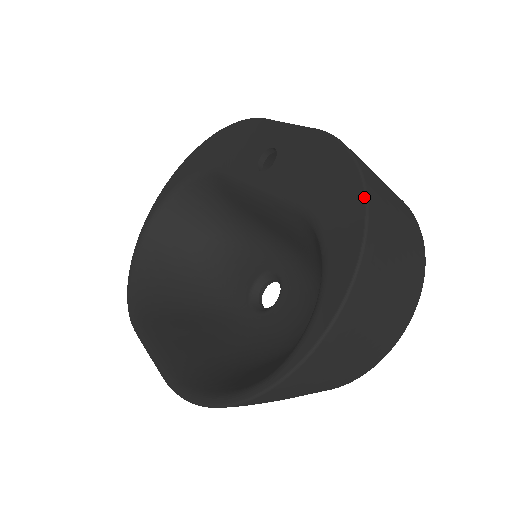
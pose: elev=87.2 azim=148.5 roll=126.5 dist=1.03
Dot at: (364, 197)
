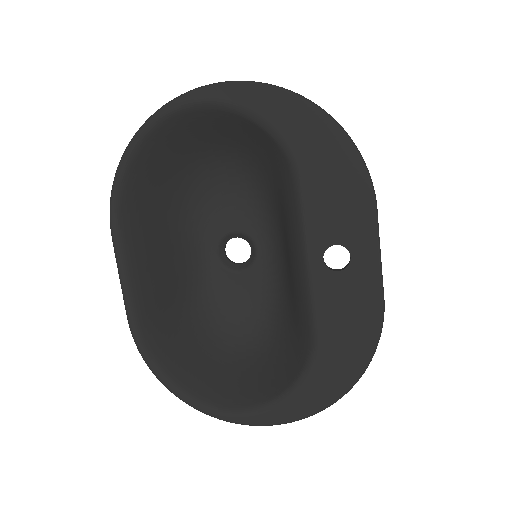
Dot at: (346, 392)
